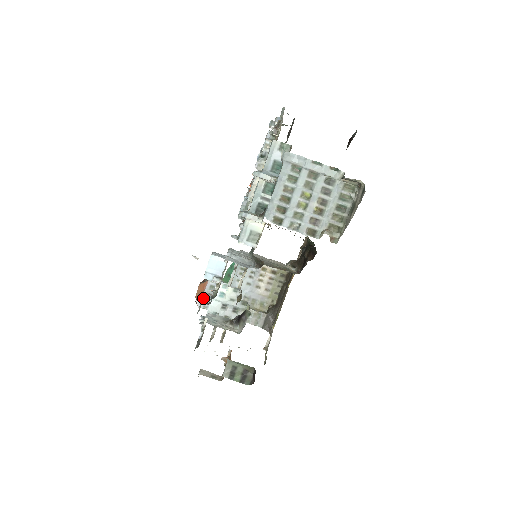
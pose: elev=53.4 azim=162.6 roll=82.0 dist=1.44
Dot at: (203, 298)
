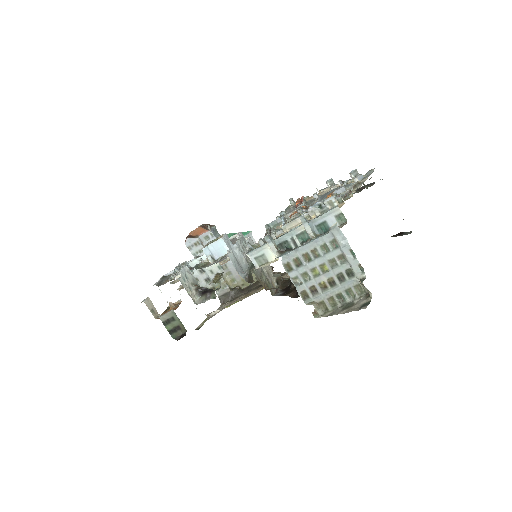
Dot at: (194, 240)
